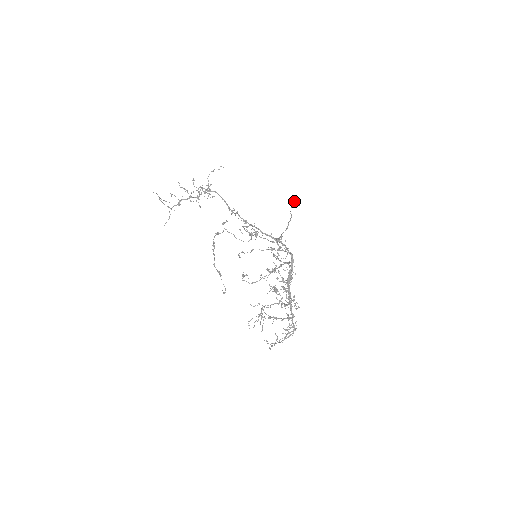
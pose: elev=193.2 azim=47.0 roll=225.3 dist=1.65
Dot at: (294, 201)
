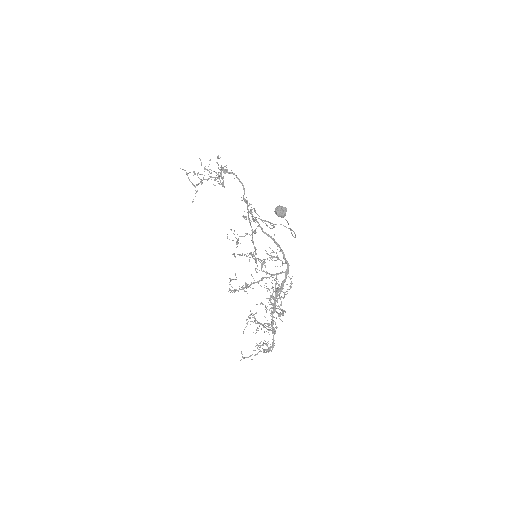
Dot at: (276, 212)
